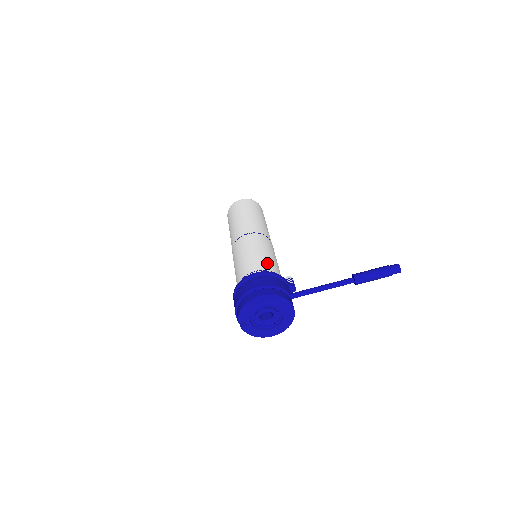
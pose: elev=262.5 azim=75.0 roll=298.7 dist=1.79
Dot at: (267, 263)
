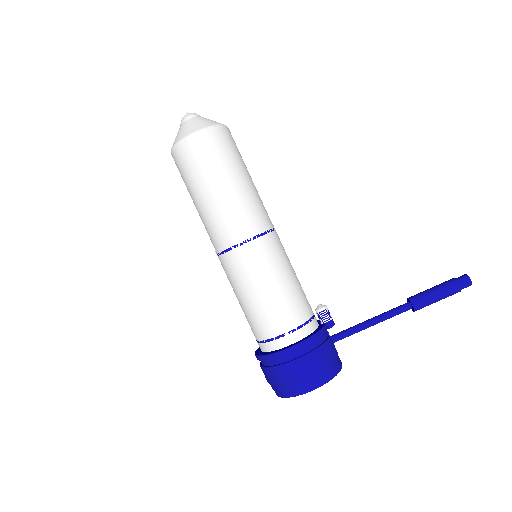
Dot at: (295, 308)
